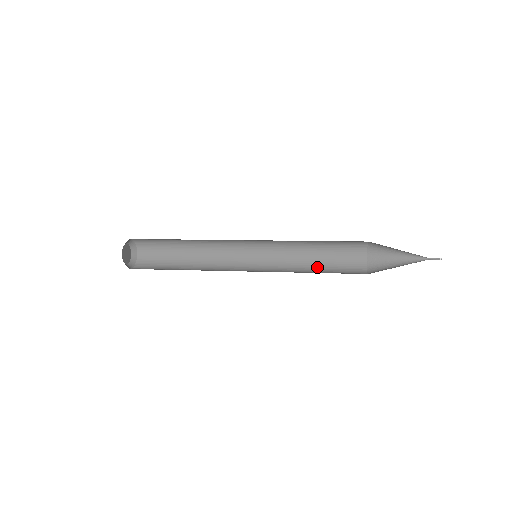
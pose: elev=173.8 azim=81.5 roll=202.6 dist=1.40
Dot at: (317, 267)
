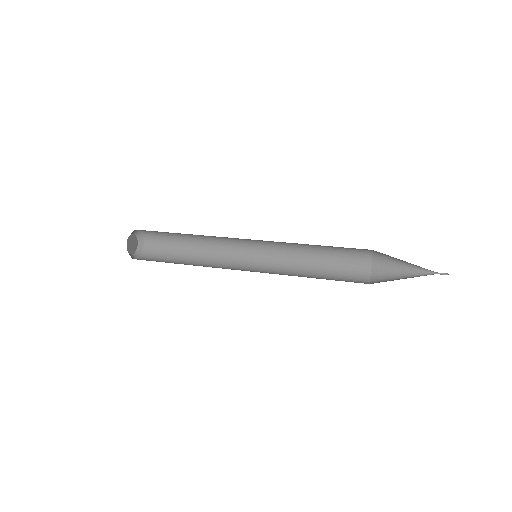
Dot at: (320, 259)
